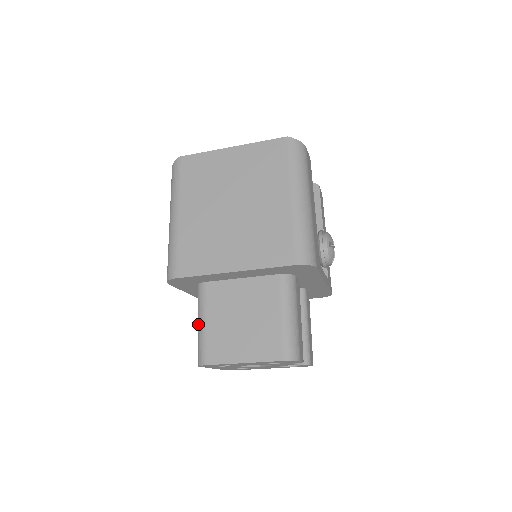
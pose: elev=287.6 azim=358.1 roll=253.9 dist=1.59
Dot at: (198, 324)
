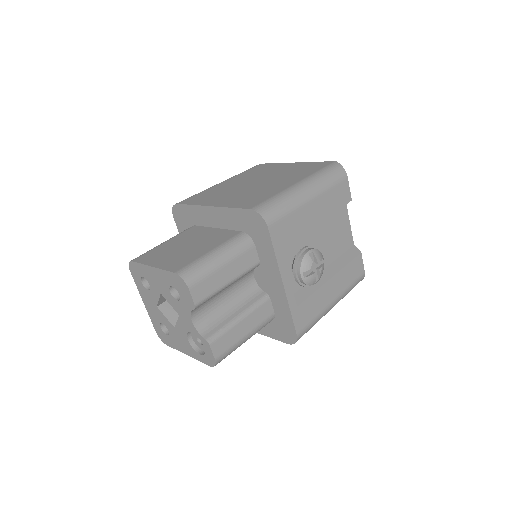
Dot at: occluded
